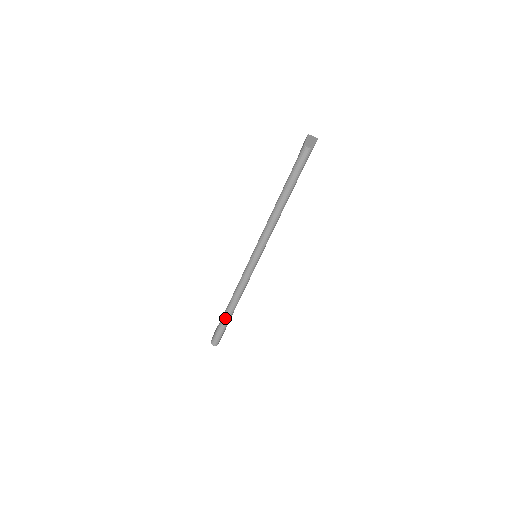
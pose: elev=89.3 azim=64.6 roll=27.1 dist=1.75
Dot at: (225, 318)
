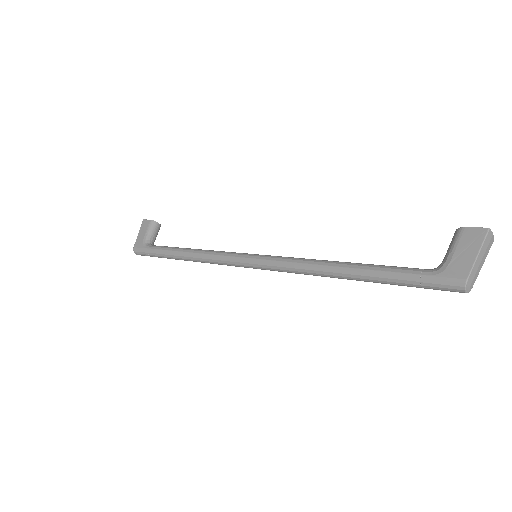
Dot at: (167, 257)
